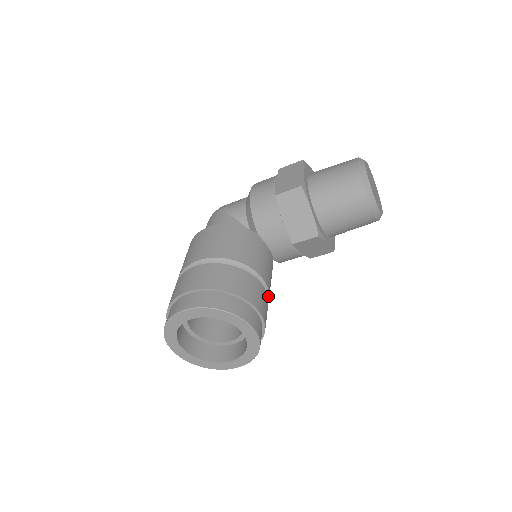
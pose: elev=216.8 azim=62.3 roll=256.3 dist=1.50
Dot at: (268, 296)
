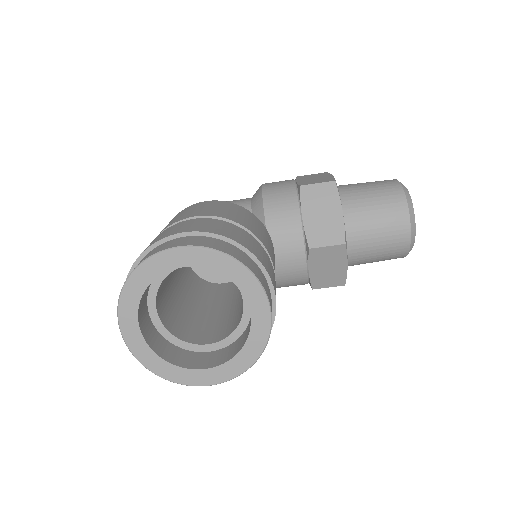
Dot at: occluded
